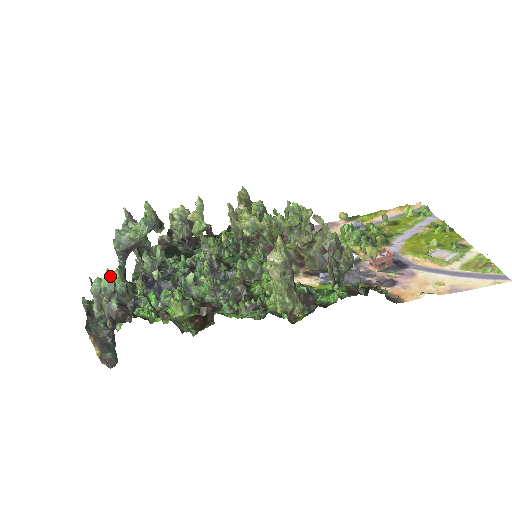
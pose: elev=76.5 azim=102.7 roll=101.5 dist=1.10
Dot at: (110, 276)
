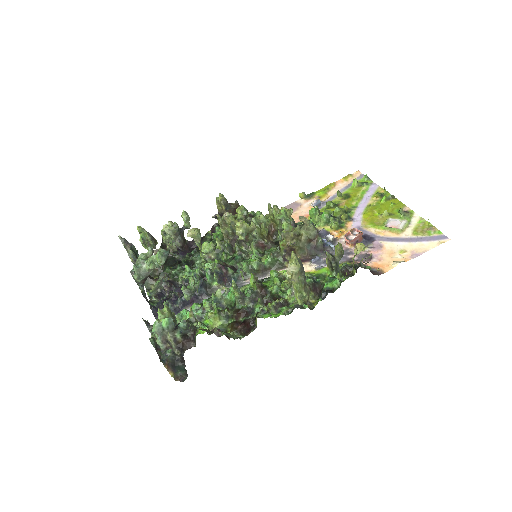
Dot at: (162, 314)
